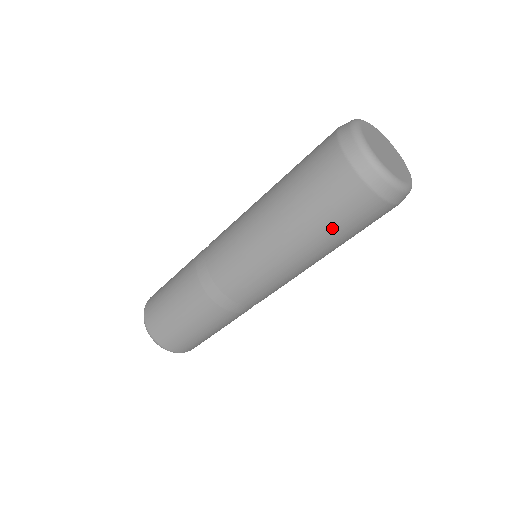
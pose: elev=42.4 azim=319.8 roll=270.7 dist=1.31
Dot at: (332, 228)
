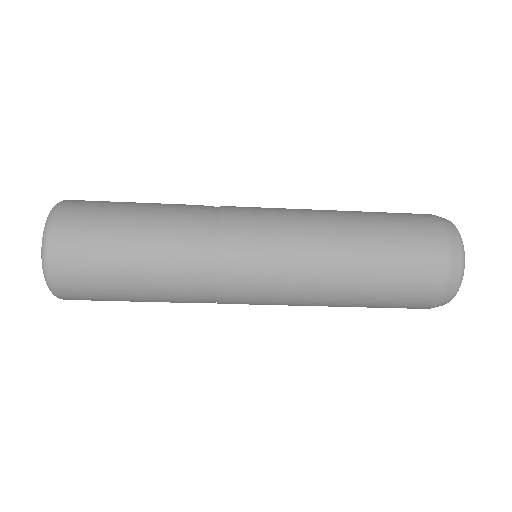
Dot at: (388, 284)
